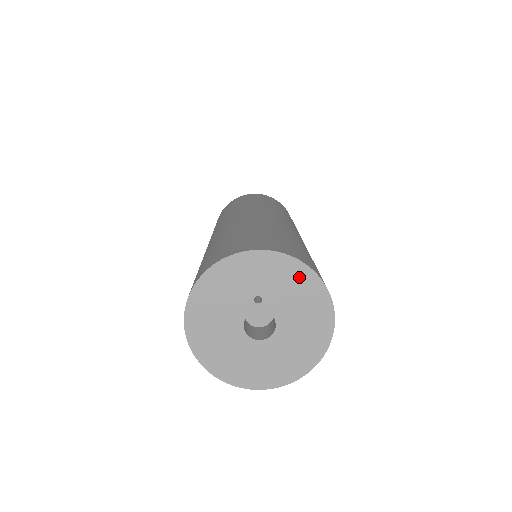
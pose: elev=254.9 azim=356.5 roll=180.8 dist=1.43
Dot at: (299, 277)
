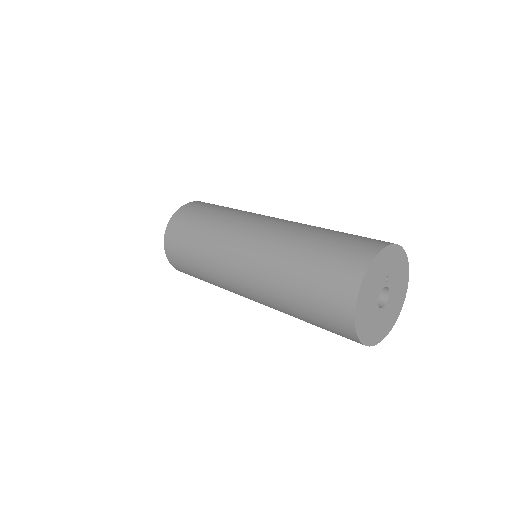
Dot at: (403, 262)
